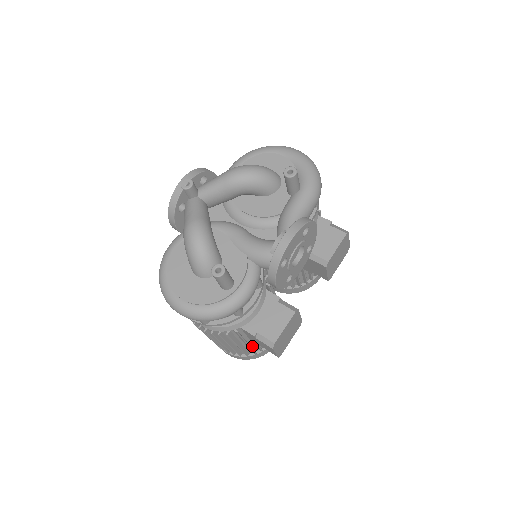
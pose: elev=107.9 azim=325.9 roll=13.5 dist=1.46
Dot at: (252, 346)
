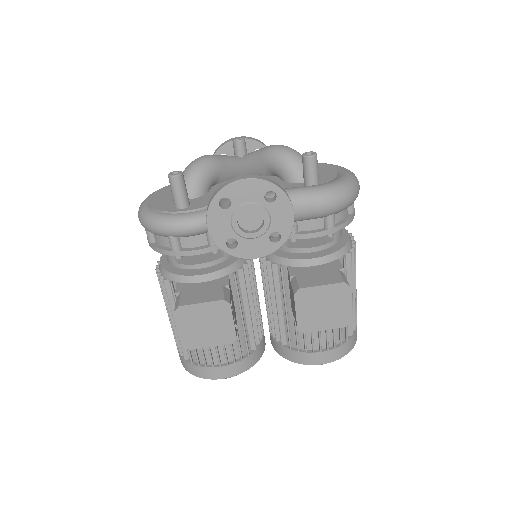
Dot at: occluded
